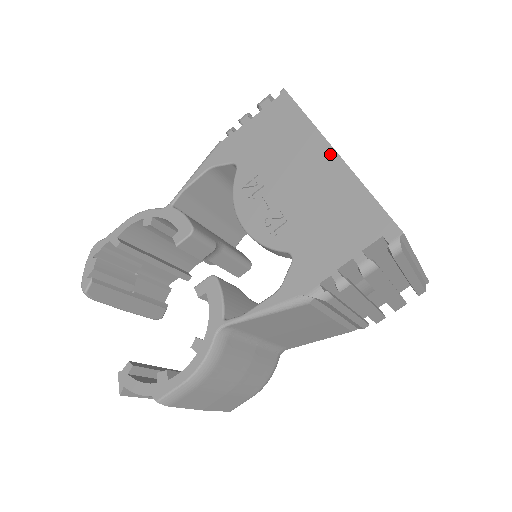
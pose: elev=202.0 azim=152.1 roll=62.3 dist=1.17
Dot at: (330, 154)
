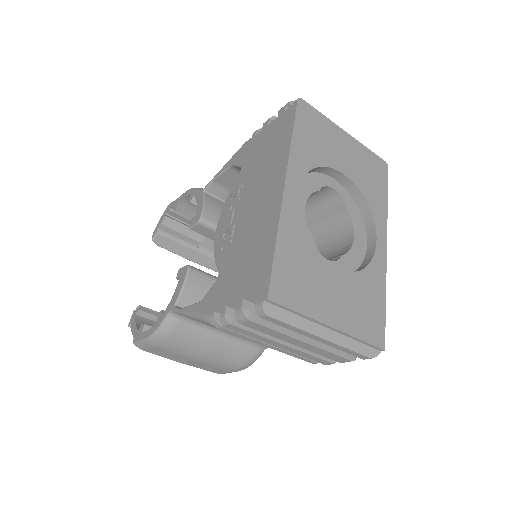
Dot at: (280, 188)
